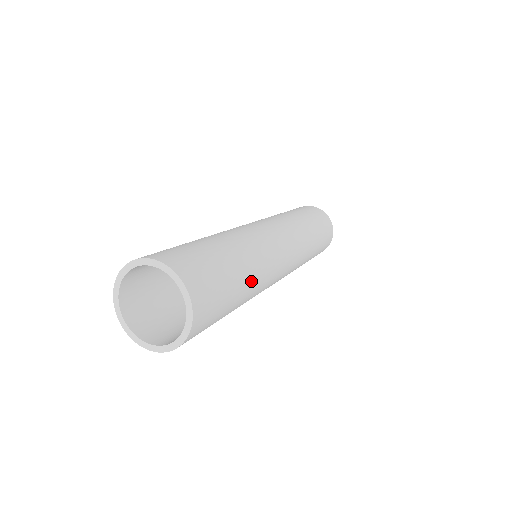
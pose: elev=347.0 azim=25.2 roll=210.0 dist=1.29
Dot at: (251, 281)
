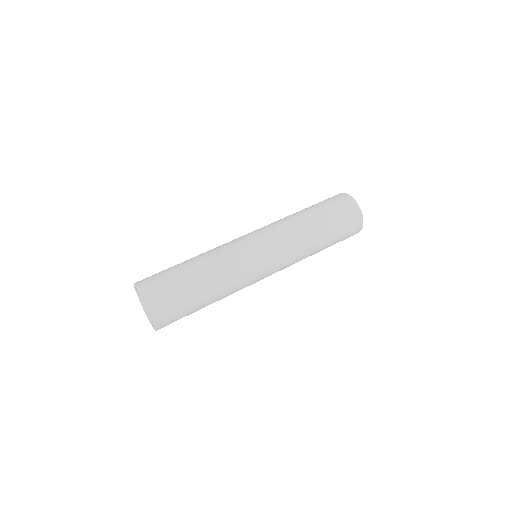
Dot at: (217, 294)
